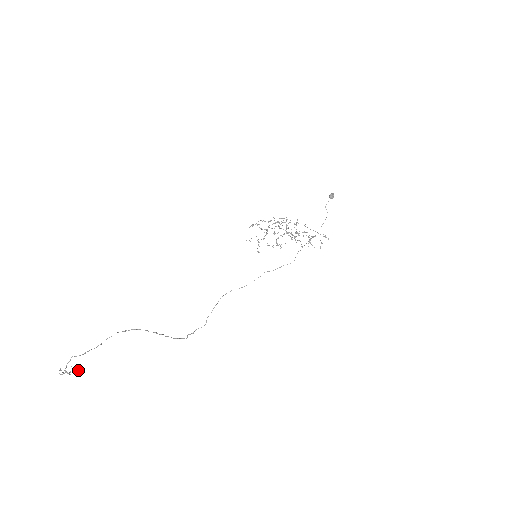
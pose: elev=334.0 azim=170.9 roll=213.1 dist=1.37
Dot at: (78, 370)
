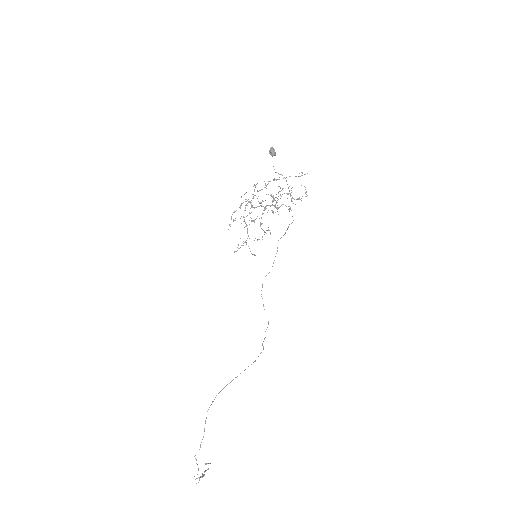
Dot at: occluded
